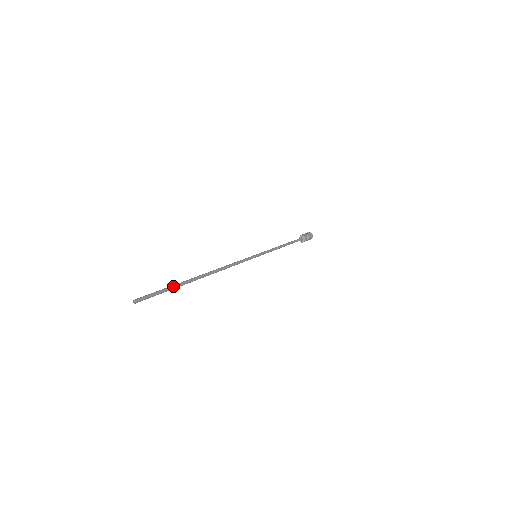
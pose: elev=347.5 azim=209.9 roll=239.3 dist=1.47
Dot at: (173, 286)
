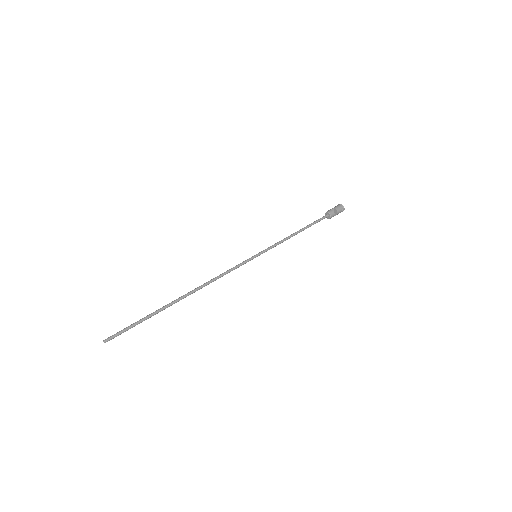
Dot at: (146, 317)
